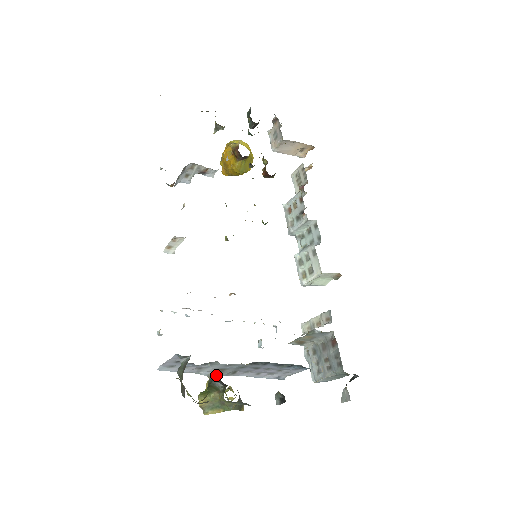
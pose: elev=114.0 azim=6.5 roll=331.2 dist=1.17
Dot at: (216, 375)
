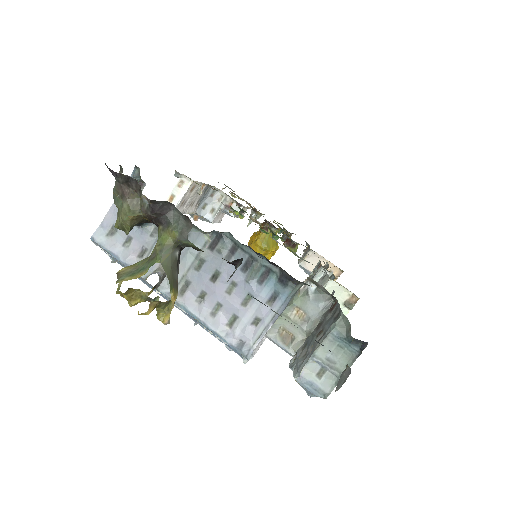
Dot at: (158, 273)
